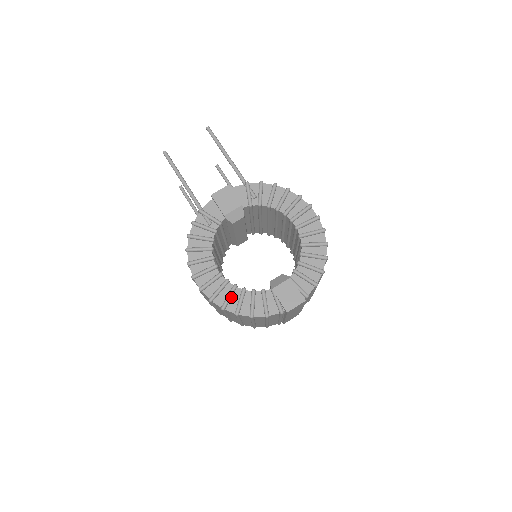
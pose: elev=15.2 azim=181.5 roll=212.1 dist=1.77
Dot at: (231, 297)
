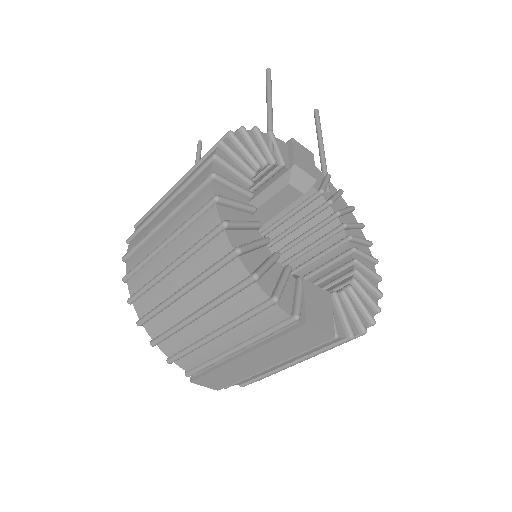
Dot at: (243, 228)
